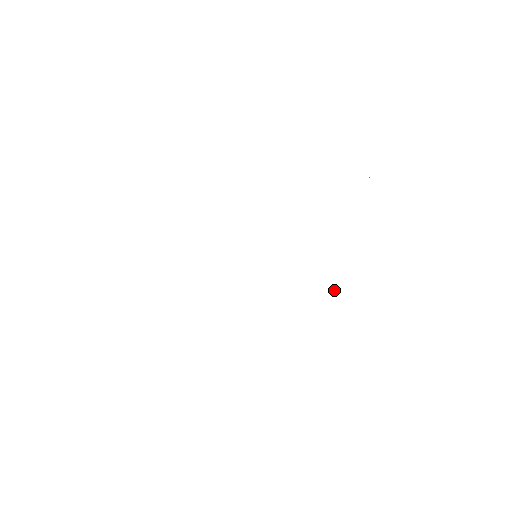
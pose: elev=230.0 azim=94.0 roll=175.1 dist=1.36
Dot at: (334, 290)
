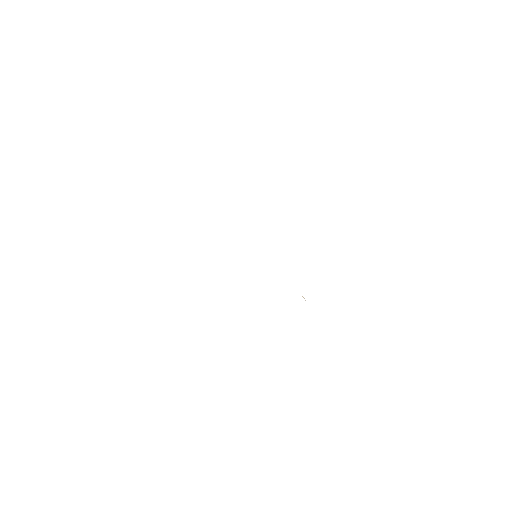
Dot at: (303, 297)
